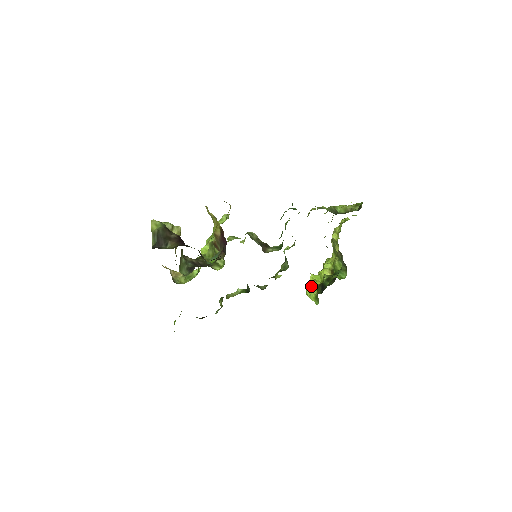
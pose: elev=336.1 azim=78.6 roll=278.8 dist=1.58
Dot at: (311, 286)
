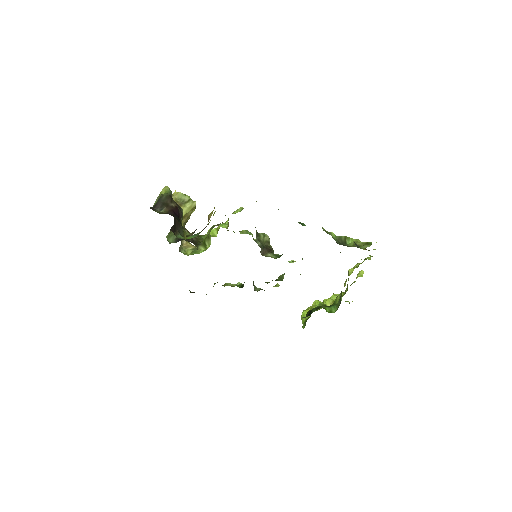
Dot at: (308, 309)
